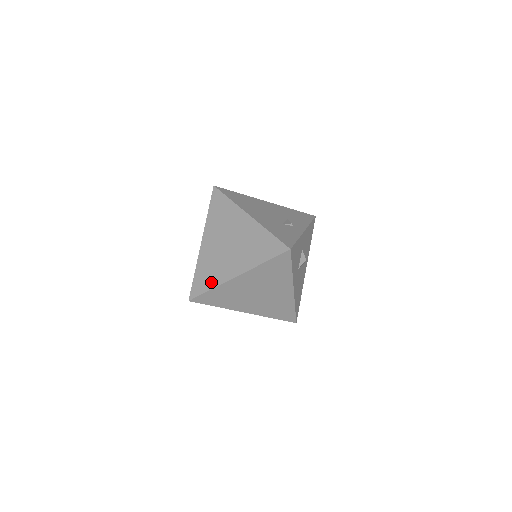
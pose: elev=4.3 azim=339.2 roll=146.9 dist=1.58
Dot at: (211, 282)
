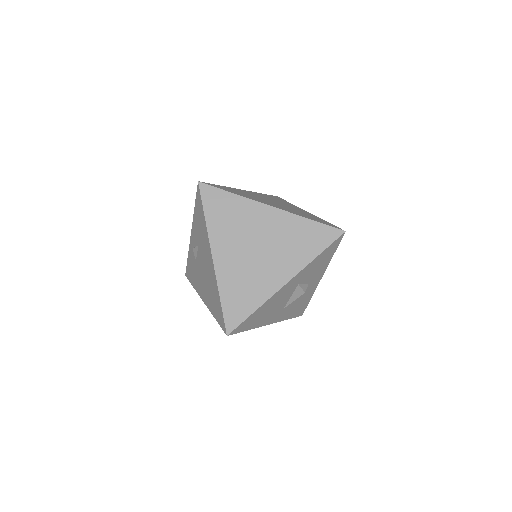
Dot at: (238, 193)
